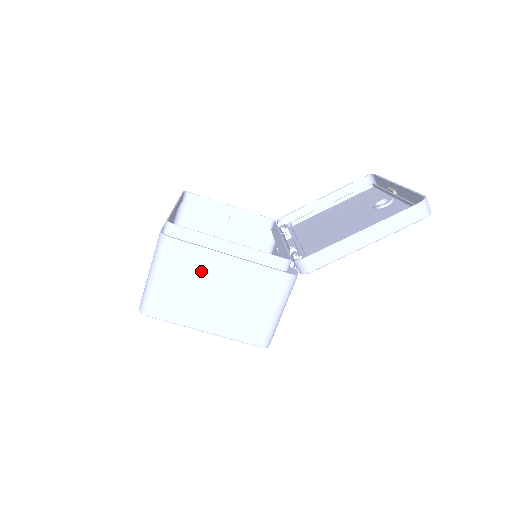
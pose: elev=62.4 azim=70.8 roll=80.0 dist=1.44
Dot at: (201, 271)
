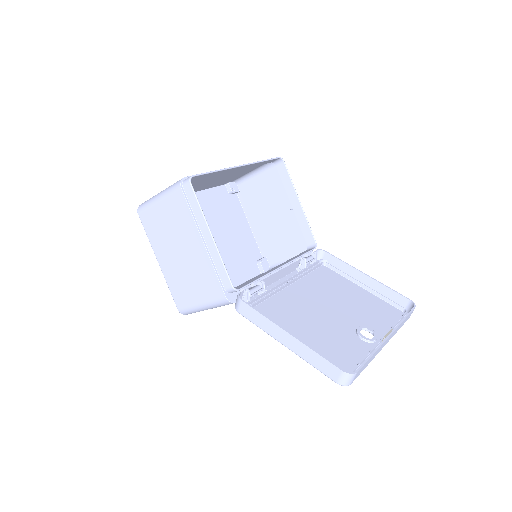
Dot at: (182, 229)
